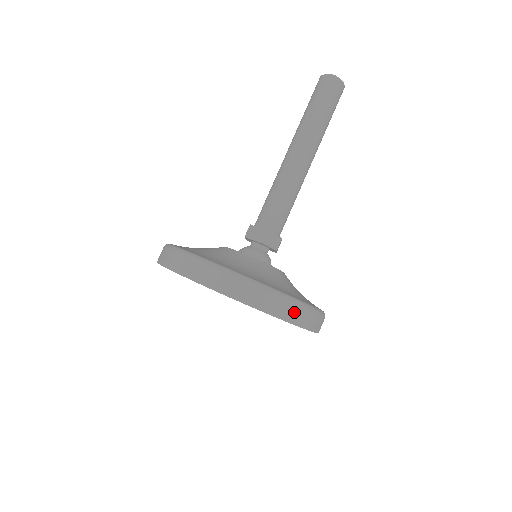
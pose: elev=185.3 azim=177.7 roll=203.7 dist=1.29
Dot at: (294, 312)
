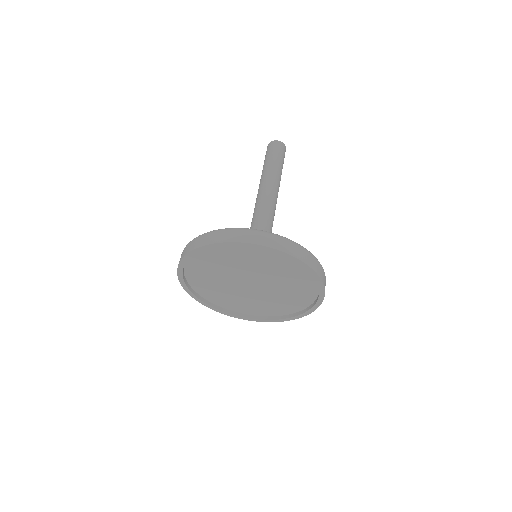
Dot at: (293, 248)
